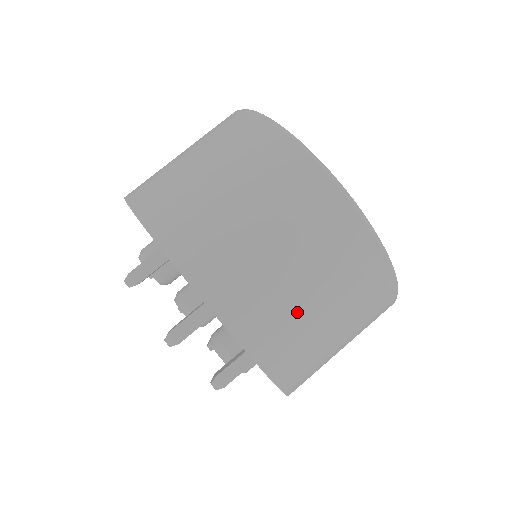
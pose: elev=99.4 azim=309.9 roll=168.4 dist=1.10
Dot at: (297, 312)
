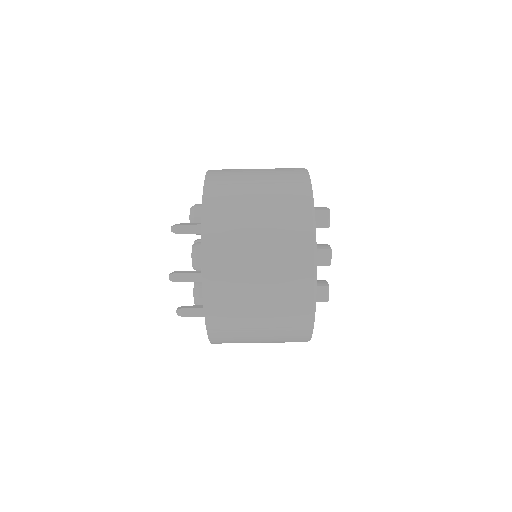
Dot at: (244, 313)
